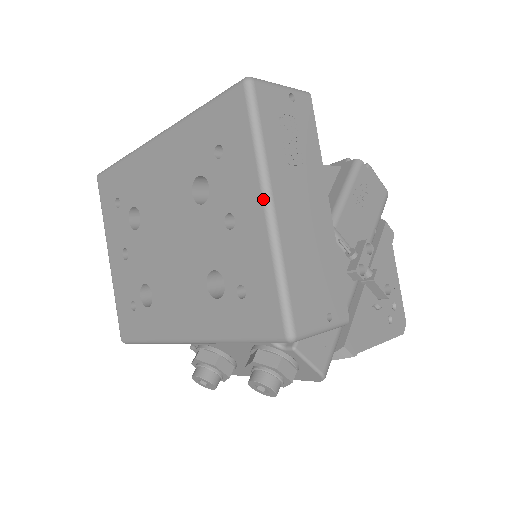
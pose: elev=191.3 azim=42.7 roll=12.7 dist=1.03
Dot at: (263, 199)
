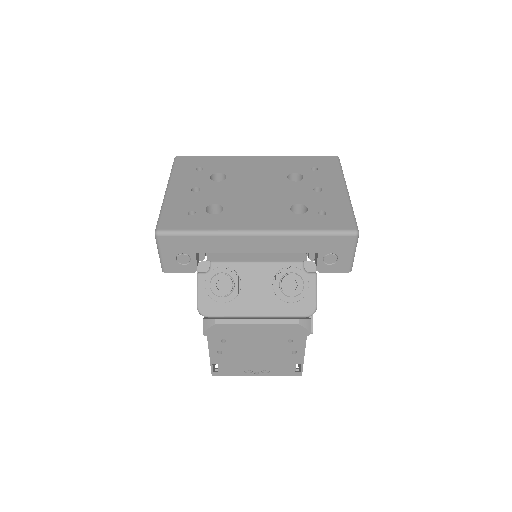
Dot at: (345, 186)
